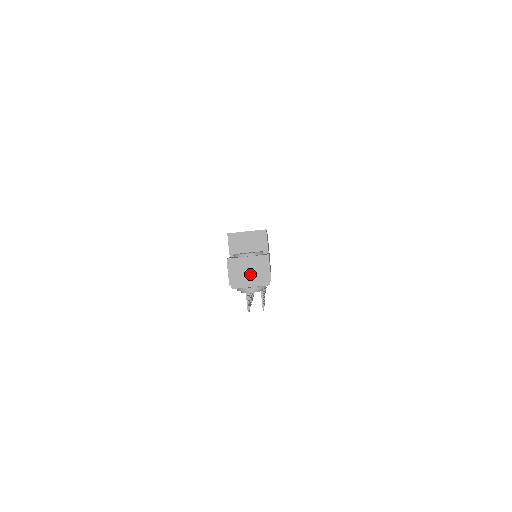
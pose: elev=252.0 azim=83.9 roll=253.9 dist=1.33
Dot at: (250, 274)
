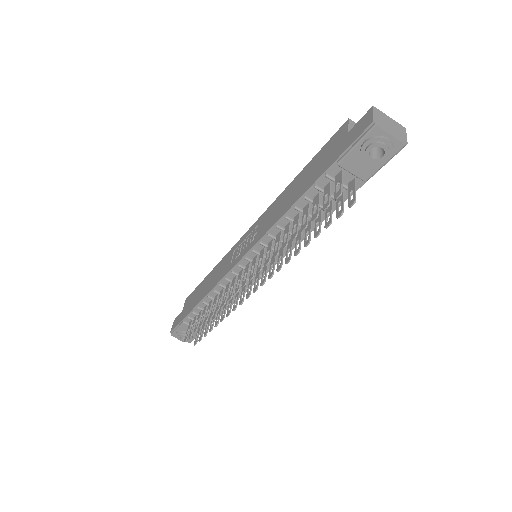
Dot at: (391, 128)
